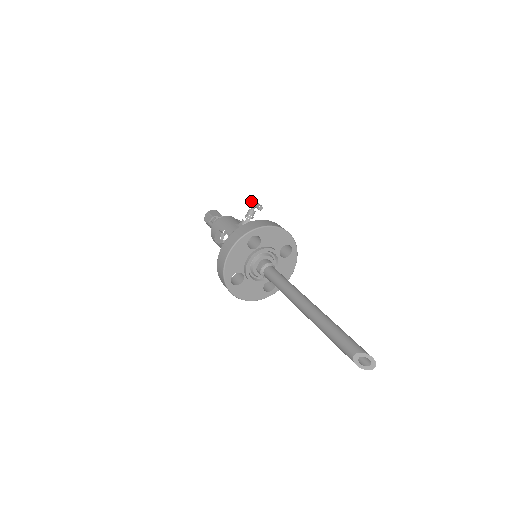
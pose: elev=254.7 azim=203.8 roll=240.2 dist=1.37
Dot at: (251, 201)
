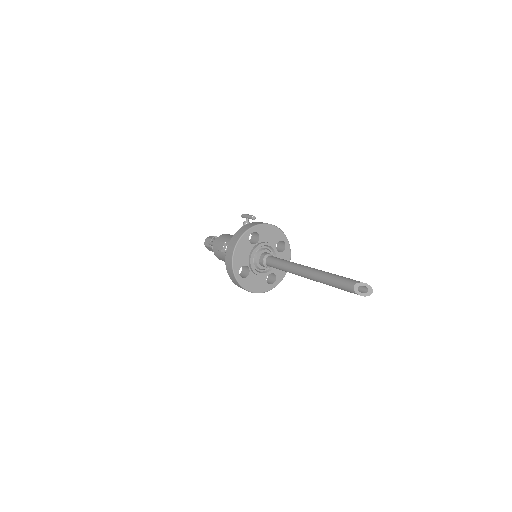
Dot at: (245, 215)
